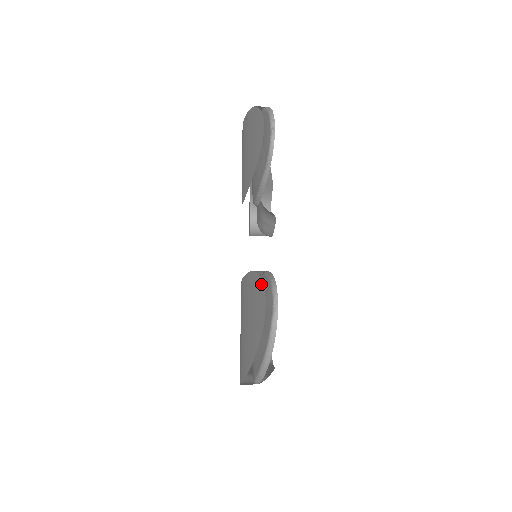
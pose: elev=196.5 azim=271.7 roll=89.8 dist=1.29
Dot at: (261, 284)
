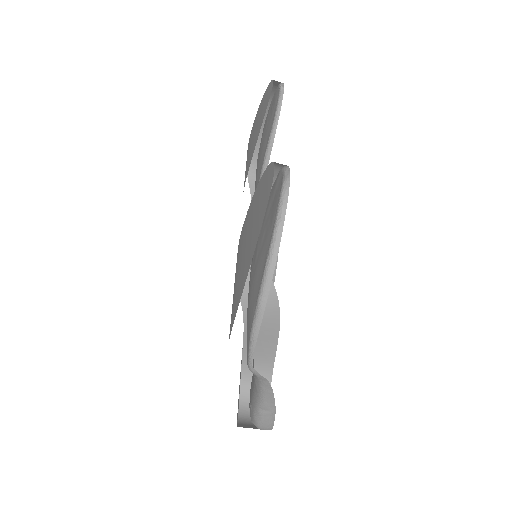
Dot at: (268, 168)
